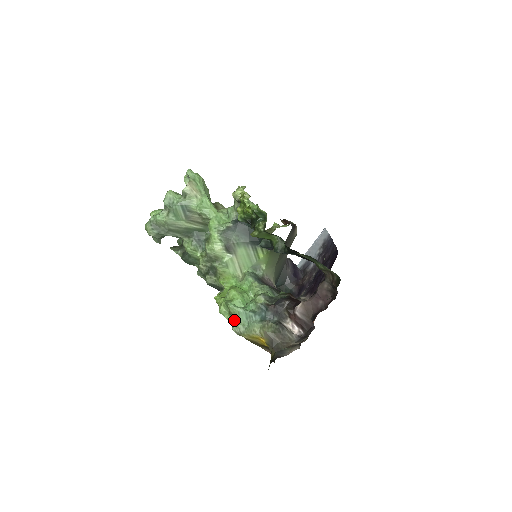
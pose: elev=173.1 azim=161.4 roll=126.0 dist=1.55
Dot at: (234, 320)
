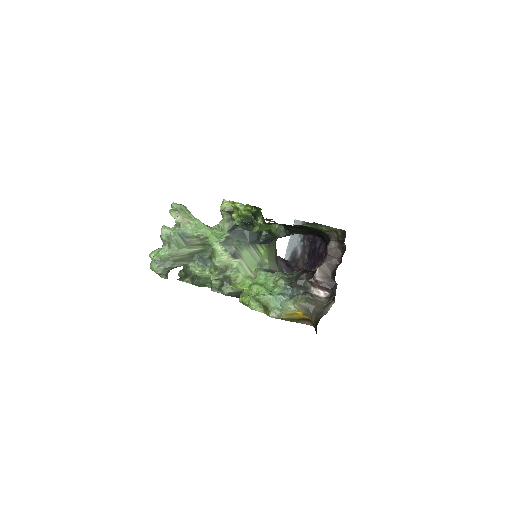
Dot at: (267, 308)
